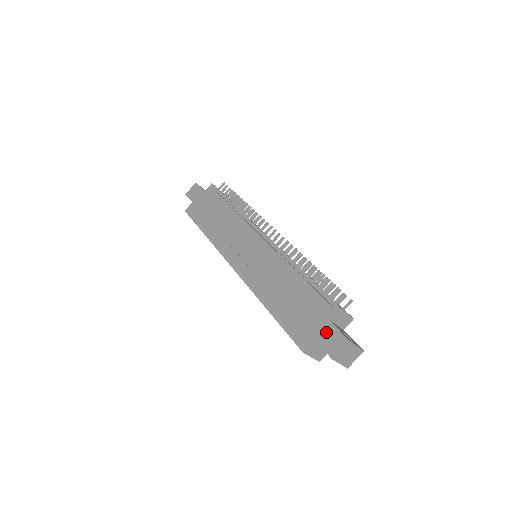
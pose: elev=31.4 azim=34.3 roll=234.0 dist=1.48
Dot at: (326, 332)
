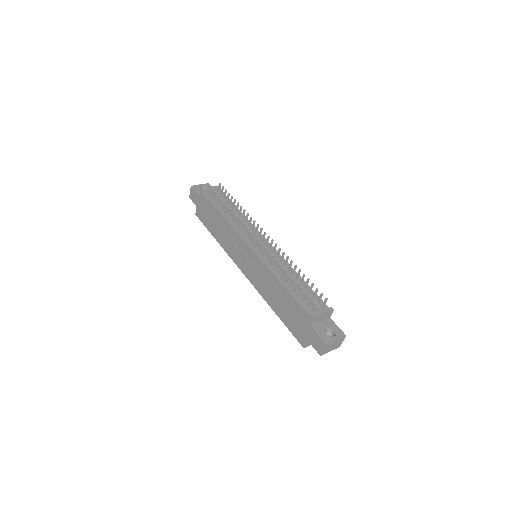
Dot at: (312, 336)
